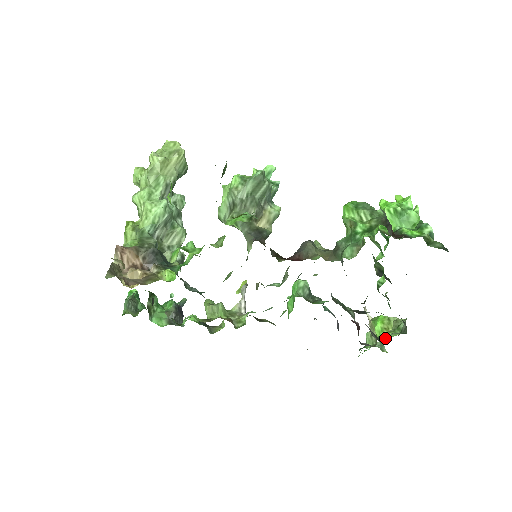
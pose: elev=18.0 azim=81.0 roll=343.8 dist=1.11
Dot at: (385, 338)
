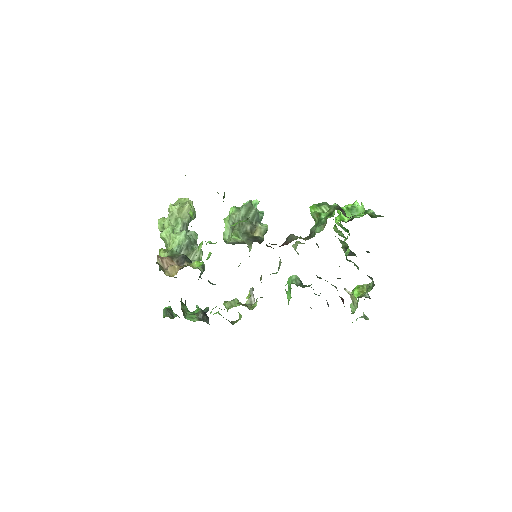
Dot at: (362, 296)
